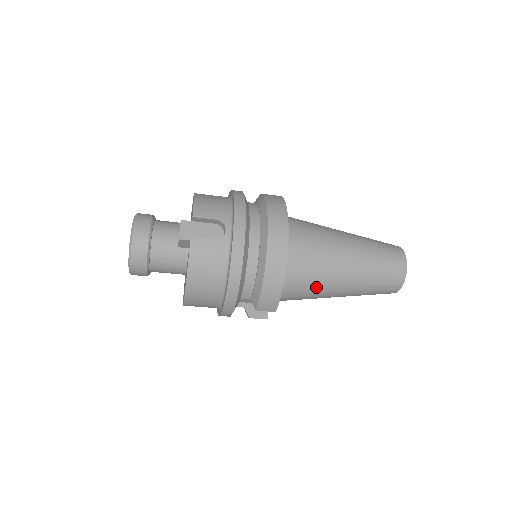
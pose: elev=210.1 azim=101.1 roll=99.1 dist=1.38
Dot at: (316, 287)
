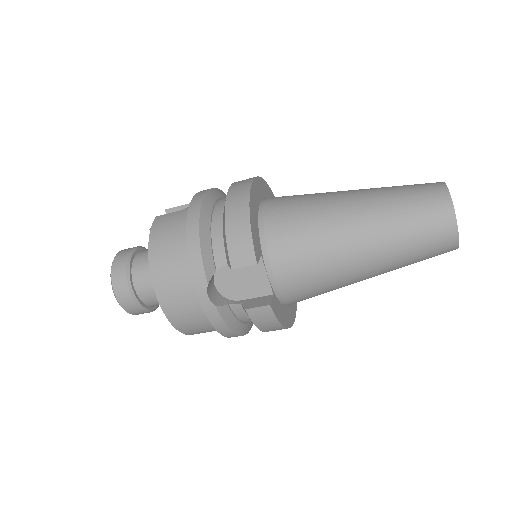
Dot at: (314, 234)
